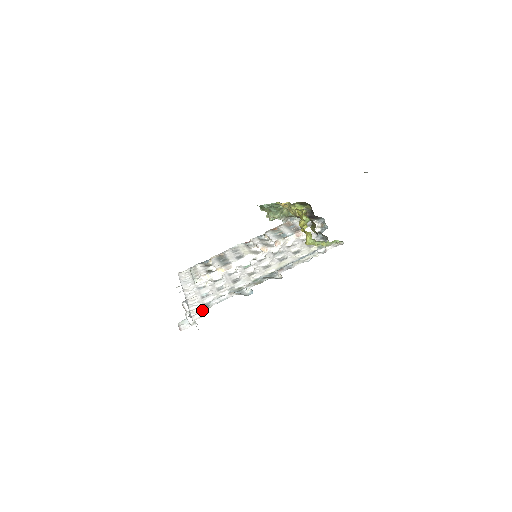
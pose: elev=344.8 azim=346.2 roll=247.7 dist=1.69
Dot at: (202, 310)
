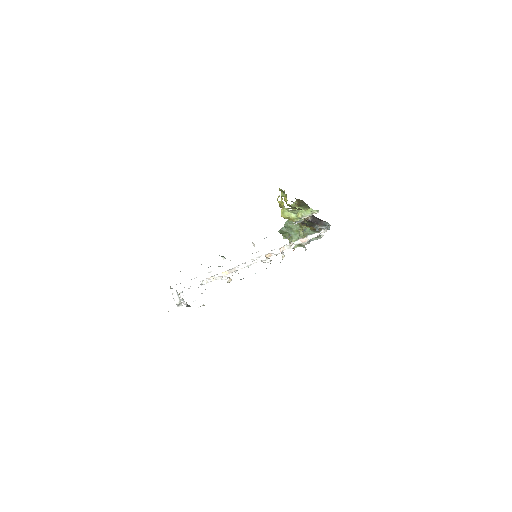
Dot at: occluded
